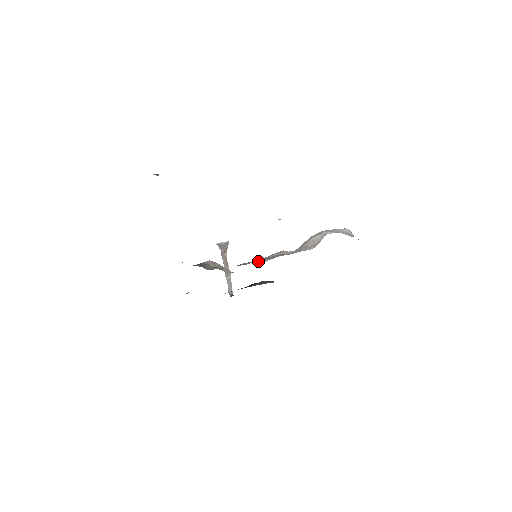
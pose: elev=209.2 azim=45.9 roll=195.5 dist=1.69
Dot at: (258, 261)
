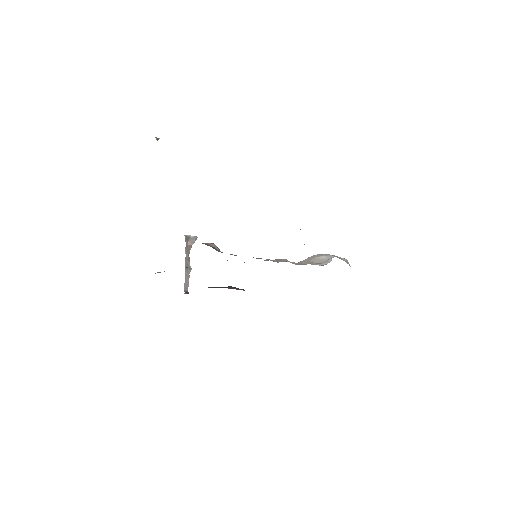
Dot at: (271, 260)
